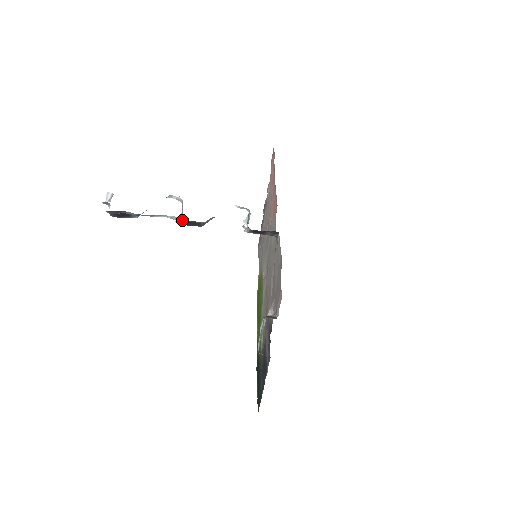
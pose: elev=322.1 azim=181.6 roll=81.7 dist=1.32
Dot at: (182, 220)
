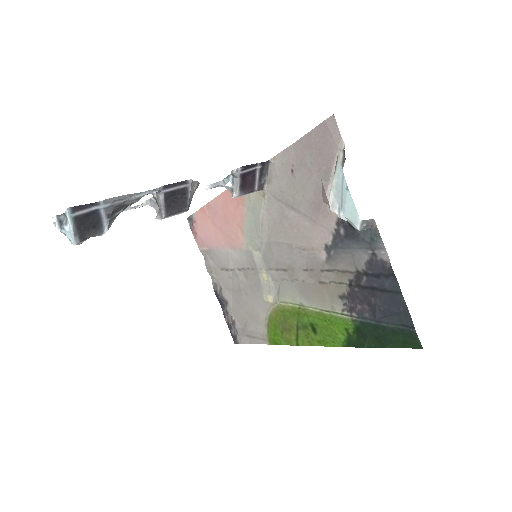
Dot at: (166, 188)
